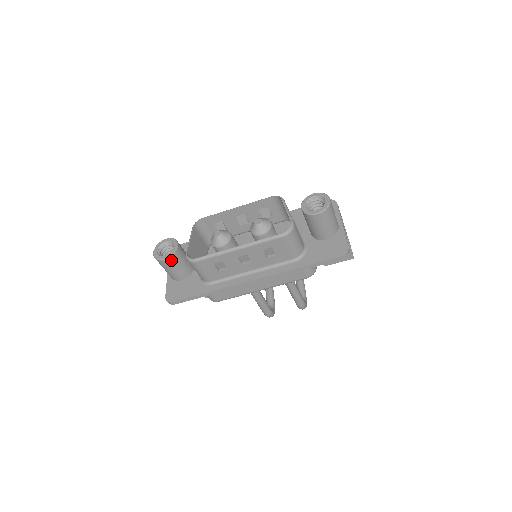
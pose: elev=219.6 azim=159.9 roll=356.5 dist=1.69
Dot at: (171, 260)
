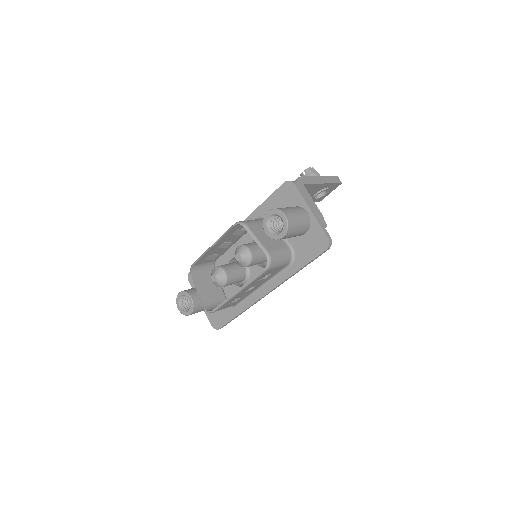
Dot at: (195, 311)
